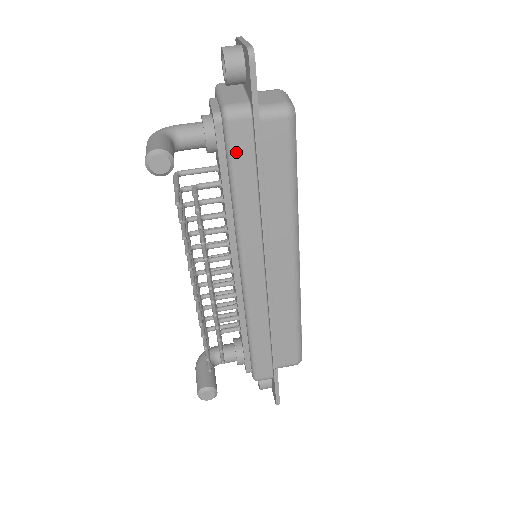
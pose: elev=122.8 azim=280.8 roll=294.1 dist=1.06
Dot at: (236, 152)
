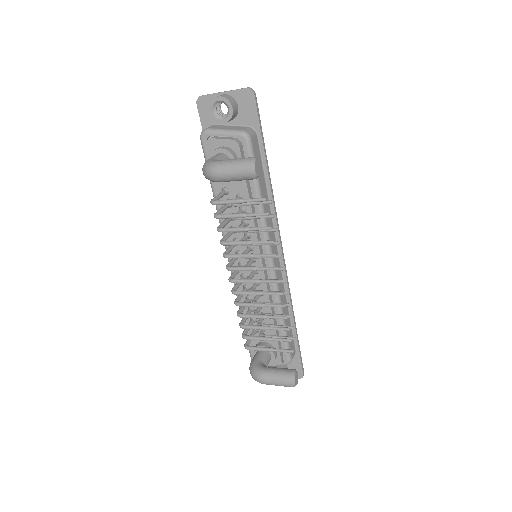
Dot at: occluded
